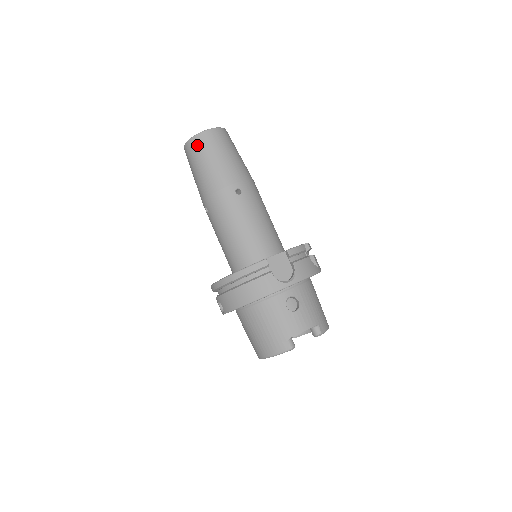
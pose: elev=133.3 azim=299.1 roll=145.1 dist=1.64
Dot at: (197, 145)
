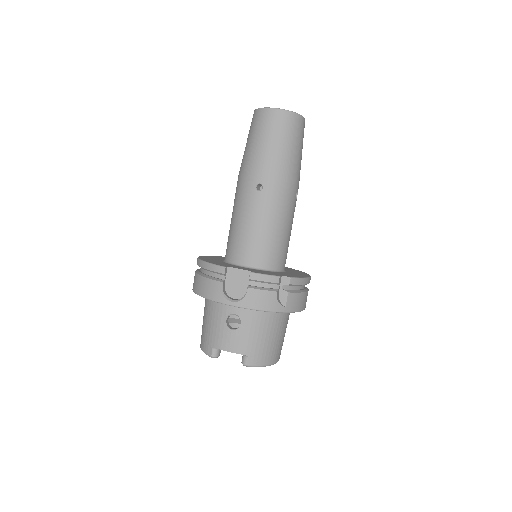
Dot at: (256, 119)
